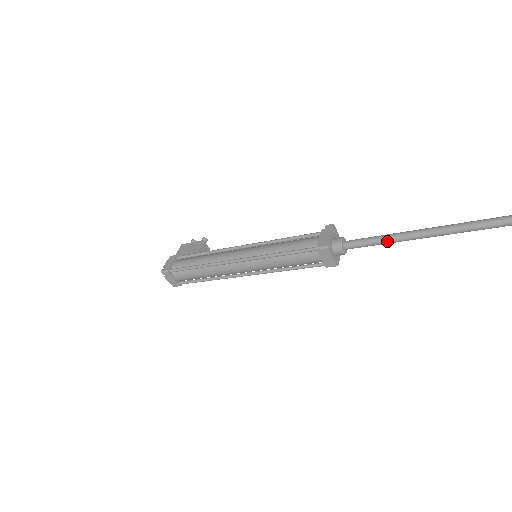
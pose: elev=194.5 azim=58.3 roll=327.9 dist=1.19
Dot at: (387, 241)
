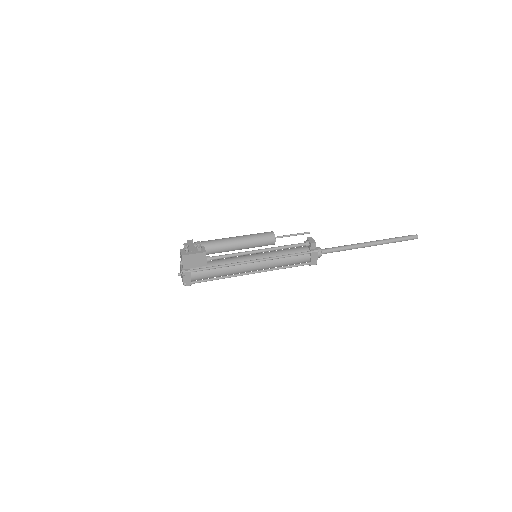
Dot at: occluded
